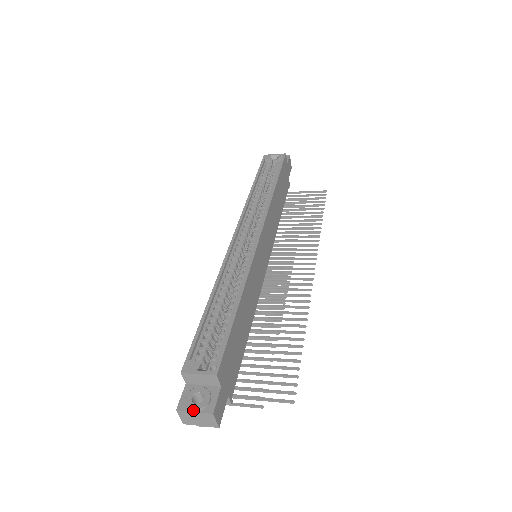
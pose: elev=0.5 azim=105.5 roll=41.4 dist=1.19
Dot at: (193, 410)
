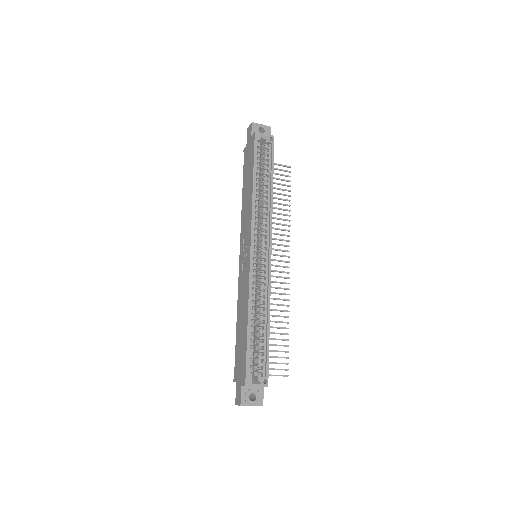
Dot at: occluded
